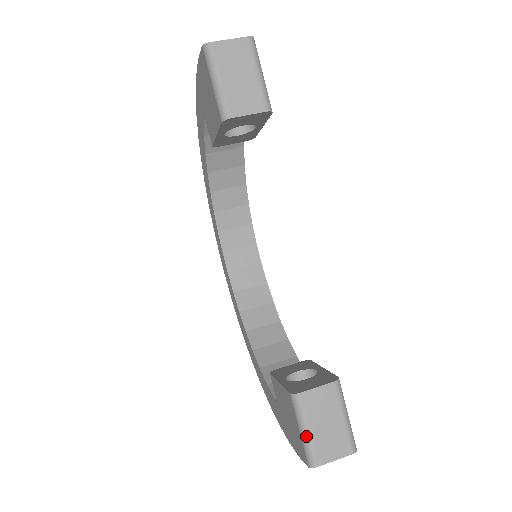
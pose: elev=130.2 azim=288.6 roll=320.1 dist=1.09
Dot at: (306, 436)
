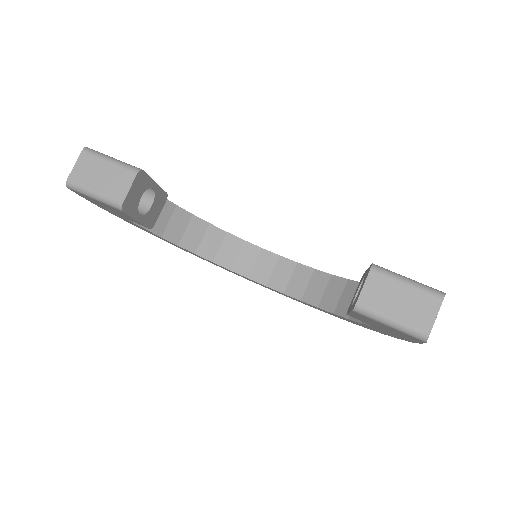
Dot at: (396, 325)
